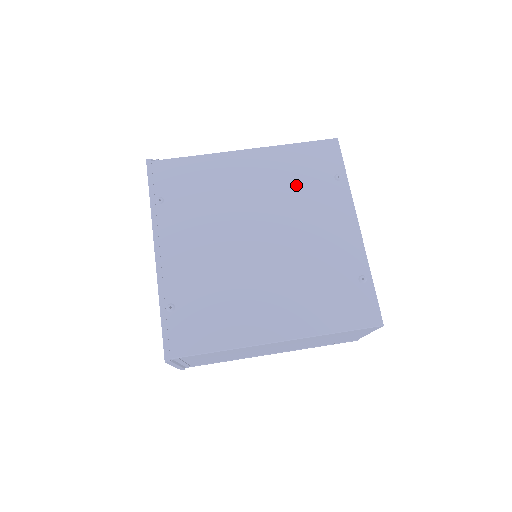
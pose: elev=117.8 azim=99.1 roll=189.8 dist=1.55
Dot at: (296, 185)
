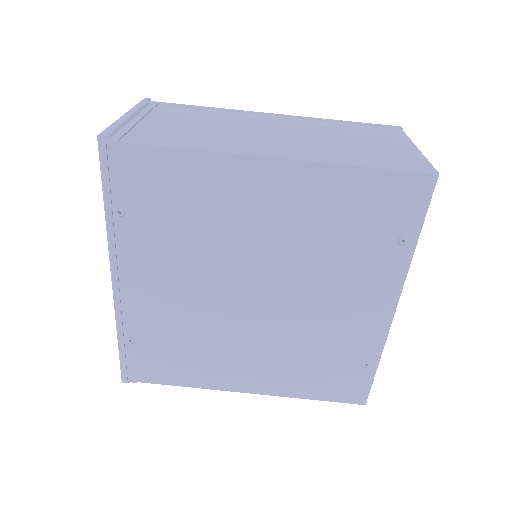
Dot at: (333, 237)
